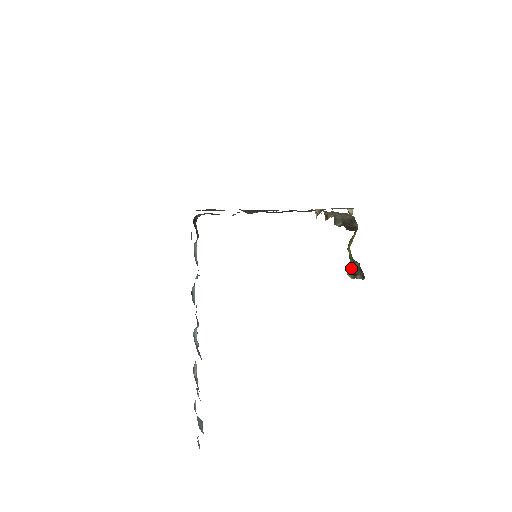
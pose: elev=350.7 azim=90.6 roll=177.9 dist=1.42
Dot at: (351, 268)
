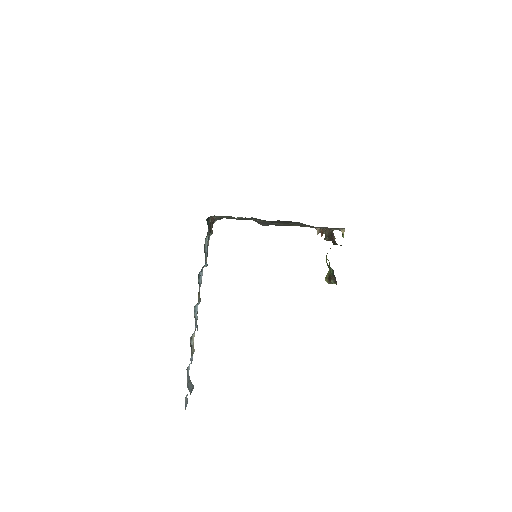
Dot at: (328, 274)
